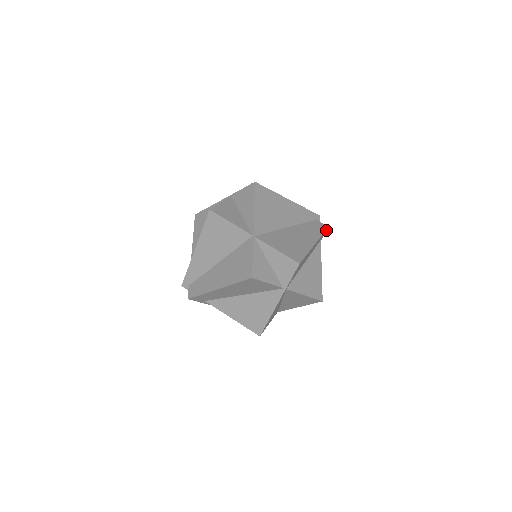
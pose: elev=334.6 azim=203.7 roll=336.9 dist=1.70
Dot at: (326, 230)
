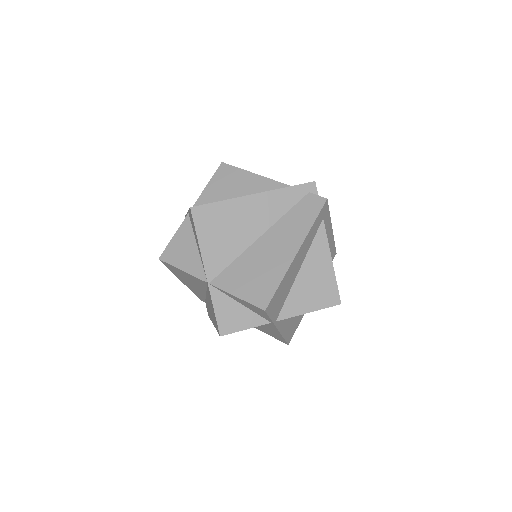
Dot at: (325, 204)
